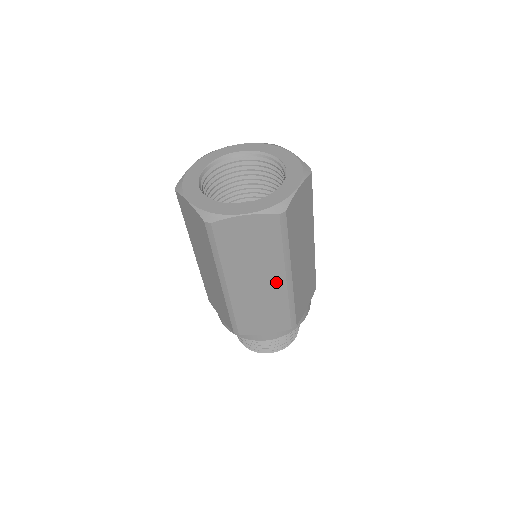
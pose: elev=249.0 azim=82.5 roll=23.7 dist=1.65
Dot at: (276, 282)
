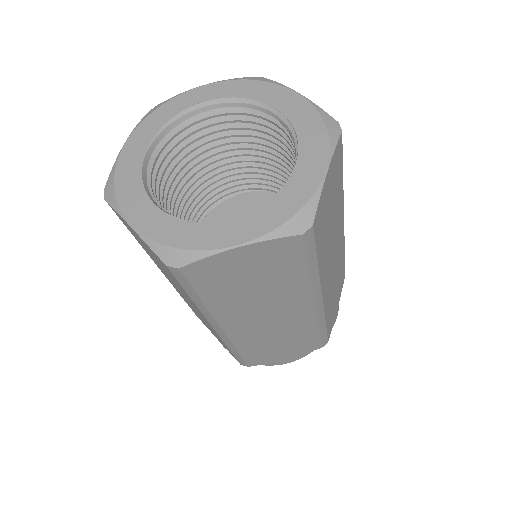
Dot at: (299, 311)
